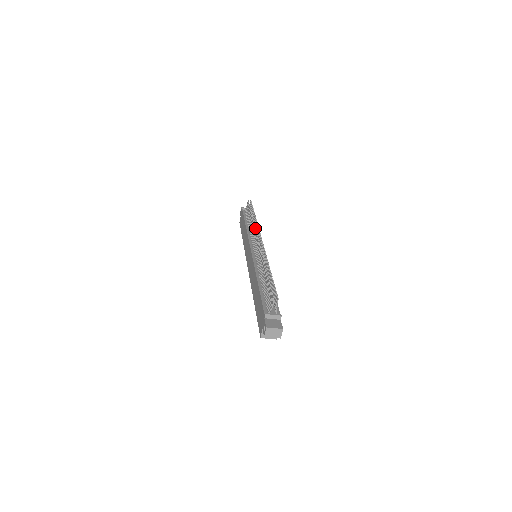
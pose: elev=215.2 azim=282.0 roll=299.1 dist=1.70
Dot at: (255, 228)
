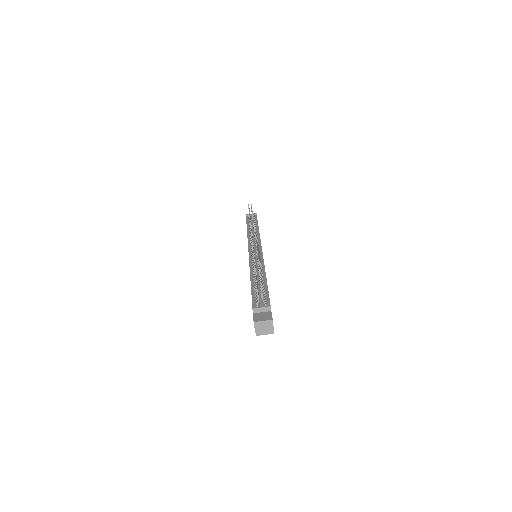
Dot at: (250, 228)
